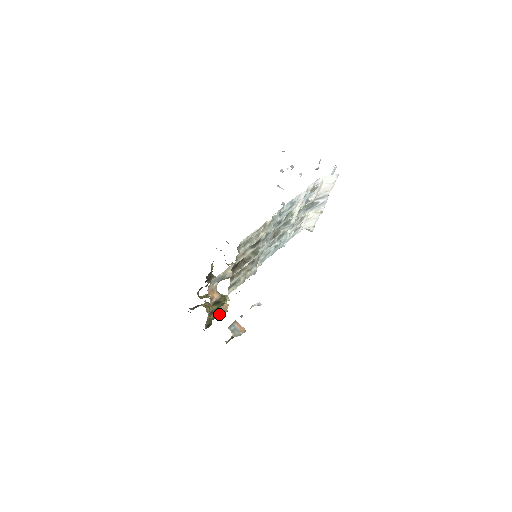
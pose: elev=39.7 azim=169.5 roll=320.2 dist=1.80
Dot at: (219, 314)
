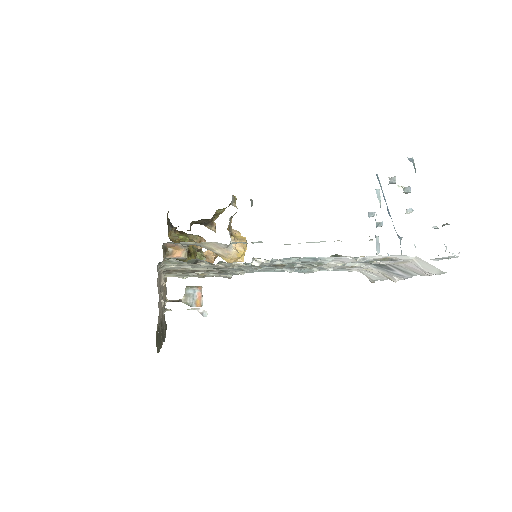
Dot at: occluded
